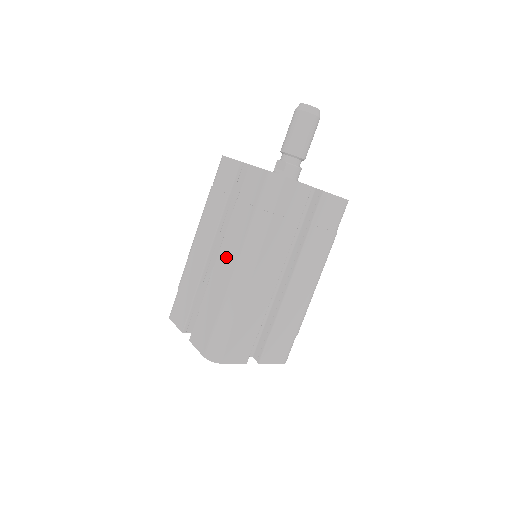
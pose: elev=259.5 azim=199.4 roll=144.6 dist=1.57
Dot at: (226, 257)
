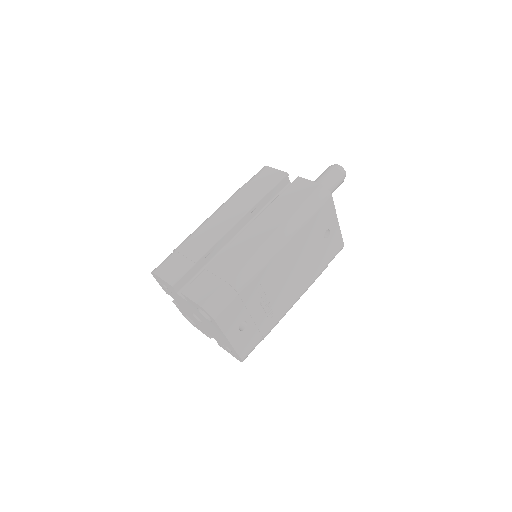
Dot at: occluded
